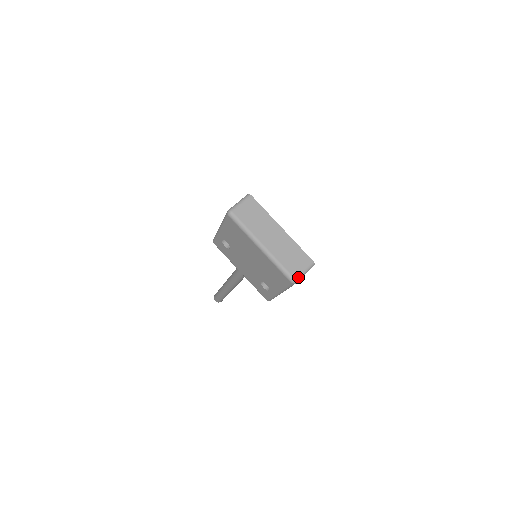
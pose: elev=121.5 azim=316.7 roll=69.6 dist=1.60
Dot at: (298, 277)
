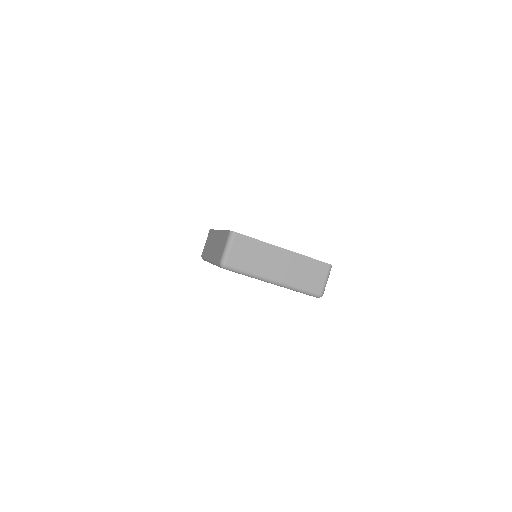
Dot at: (323, 290)
